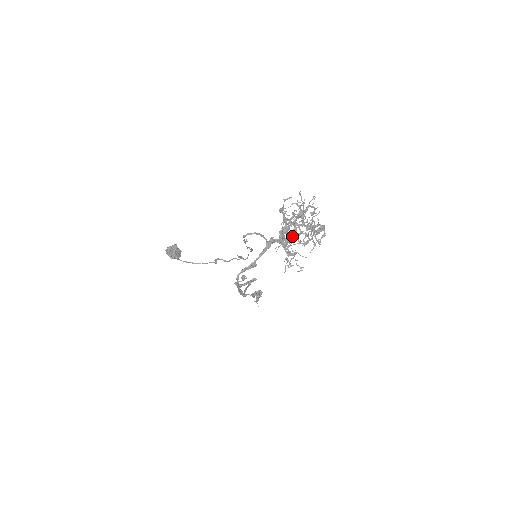
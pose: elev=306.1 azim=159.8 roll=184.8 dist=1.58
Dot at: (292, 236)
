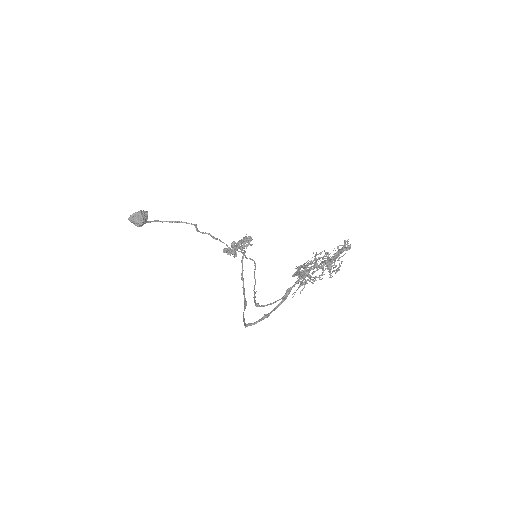
Dot at: occluded
